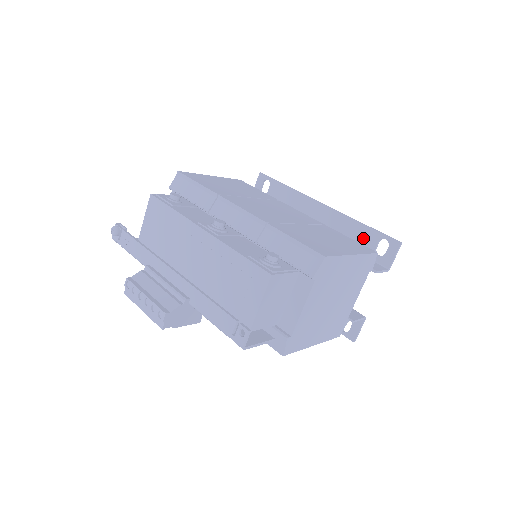
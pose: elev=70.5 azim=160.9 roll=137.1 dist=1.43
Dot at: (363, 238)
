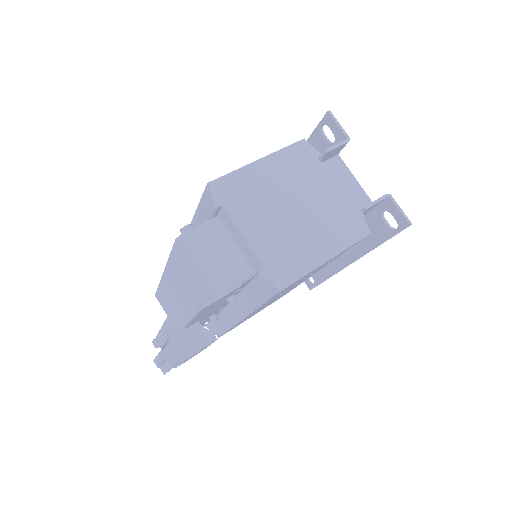
Dot at: (317, 149)
